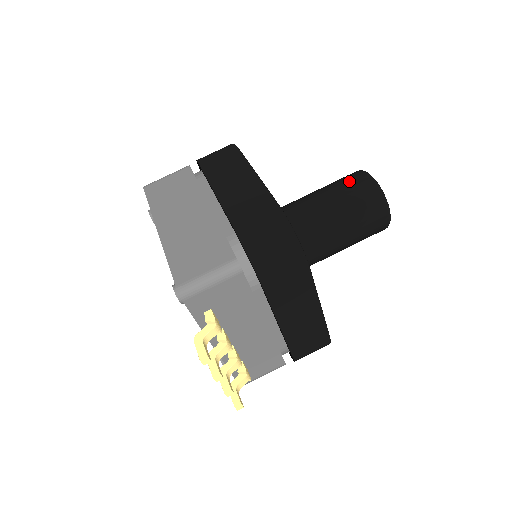
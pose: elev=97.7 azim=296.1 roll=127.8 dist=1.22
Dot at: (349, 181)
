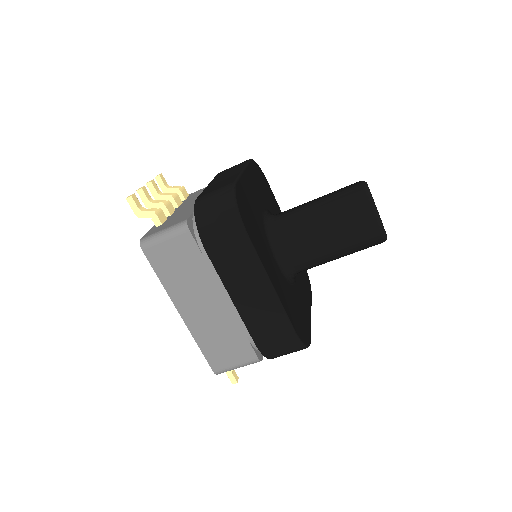
Dot at: (357, 226)
